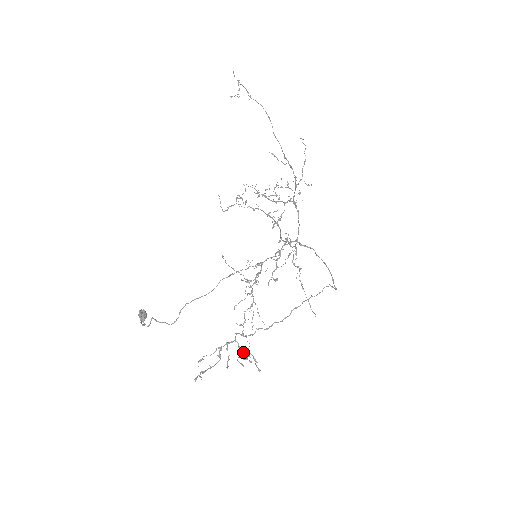
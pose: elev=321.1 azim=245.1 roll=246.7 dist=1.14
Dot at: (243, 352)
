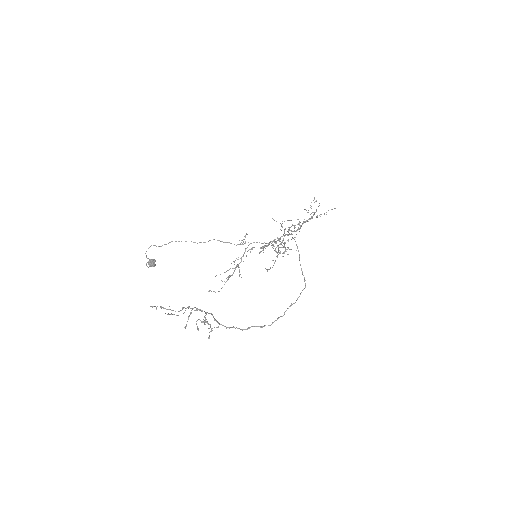
Dot at: (205, 319)
